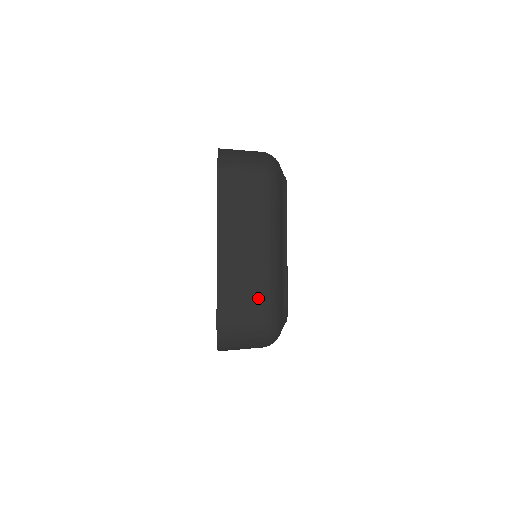
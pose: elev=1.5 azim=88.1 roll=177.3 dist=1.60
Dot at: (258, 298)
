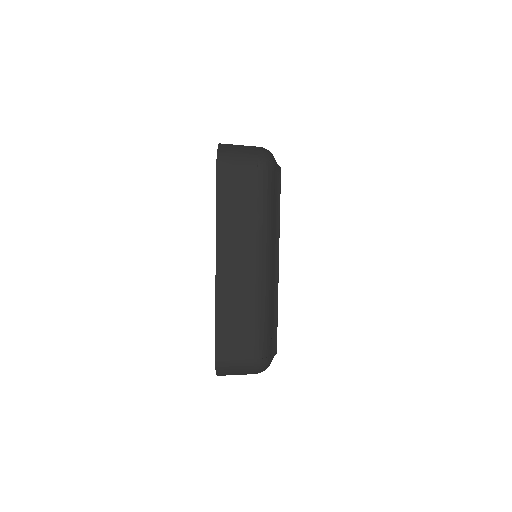
Dot at: occluded
